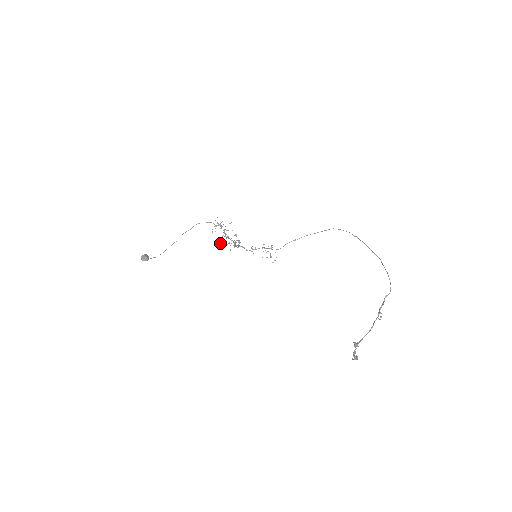
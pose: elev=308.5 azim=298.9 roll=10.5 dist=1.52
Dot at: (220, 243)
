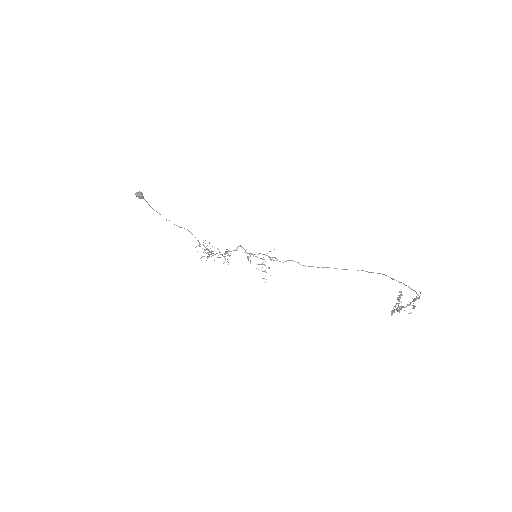
Dot at: (202, 256)
